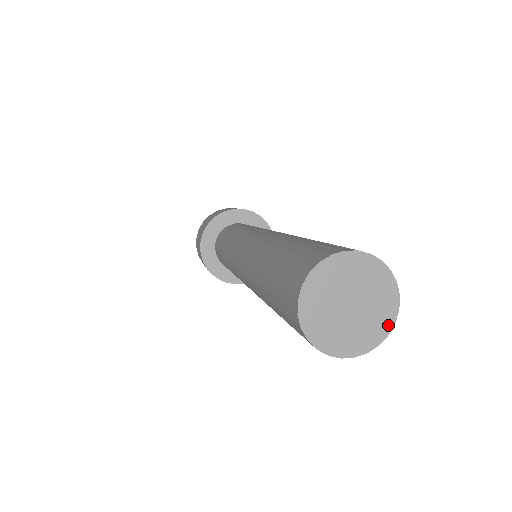
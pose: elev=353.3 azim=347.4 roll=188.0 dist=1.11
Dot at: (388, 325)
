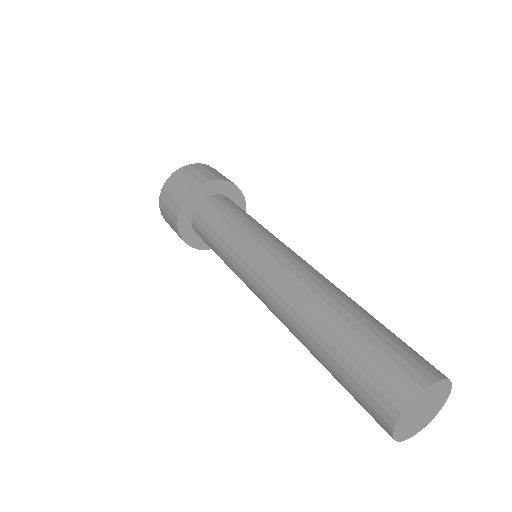
Dot at: (443, 404)
